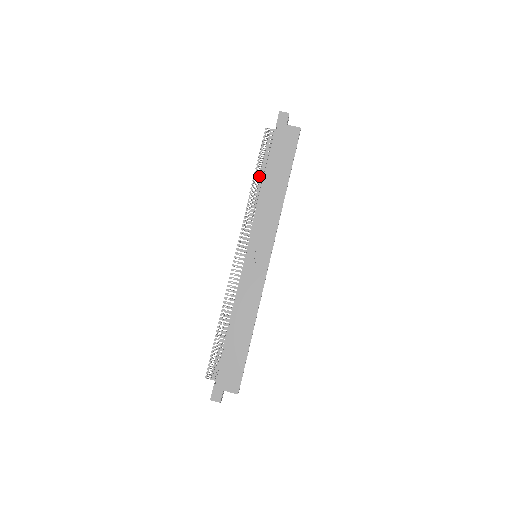
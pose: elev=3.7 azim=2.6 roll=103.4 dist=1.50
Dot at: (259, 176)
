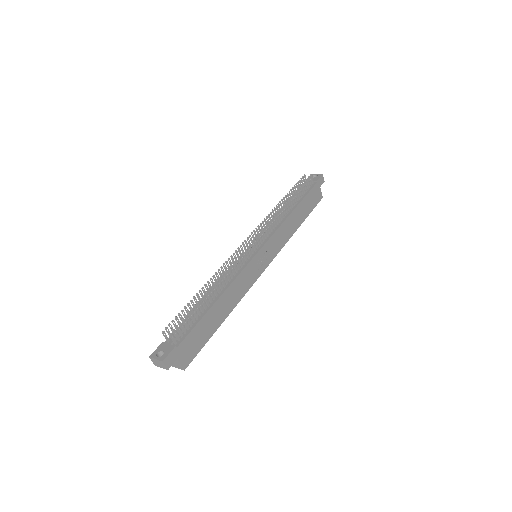
Dot at: (286, 199)
